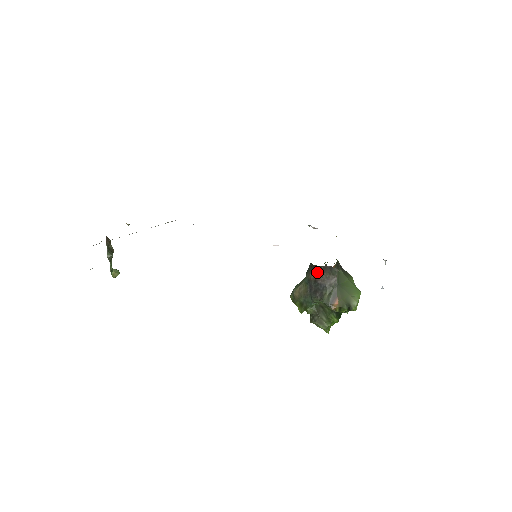
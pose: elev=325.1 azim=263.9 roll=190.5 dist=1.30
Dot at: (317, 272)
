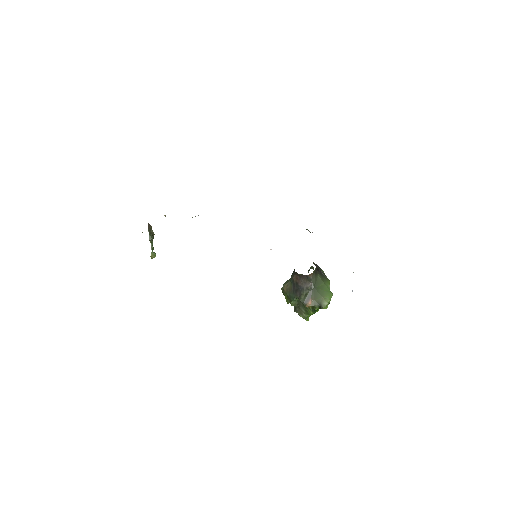
Dot at: (298, 277)
